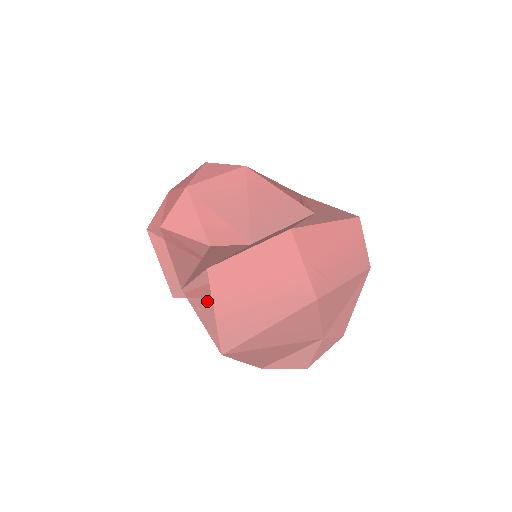
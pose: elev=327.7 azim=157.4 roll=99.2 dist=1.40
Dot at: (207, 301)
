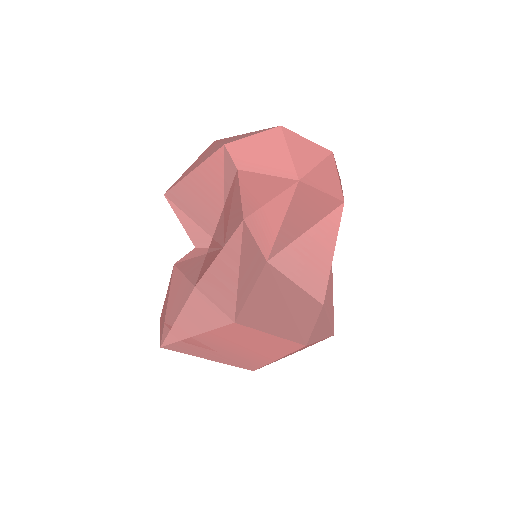
Dot at: (202, 325)
